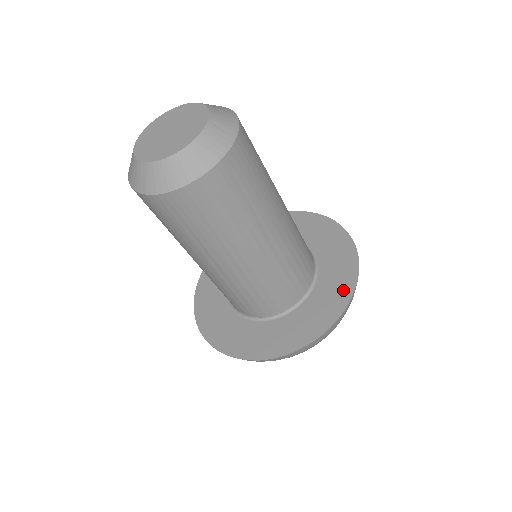
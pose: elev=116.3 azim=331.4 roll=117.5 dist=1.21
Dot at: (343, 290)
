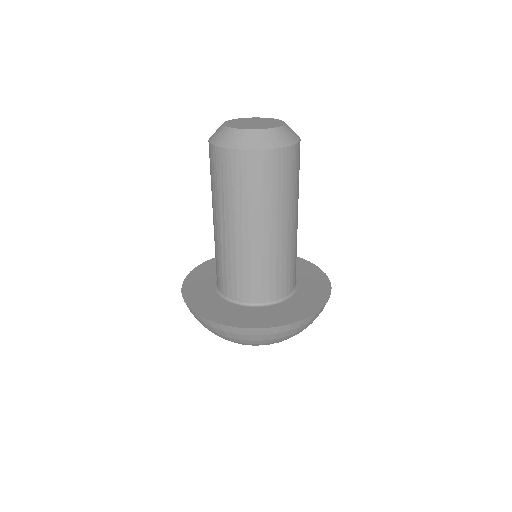
Dot at: (274, 321)
